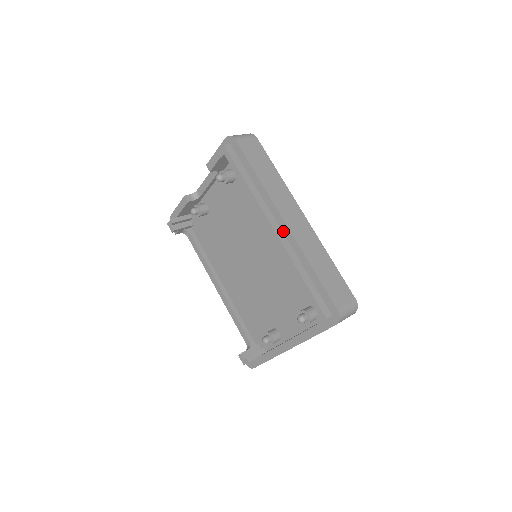
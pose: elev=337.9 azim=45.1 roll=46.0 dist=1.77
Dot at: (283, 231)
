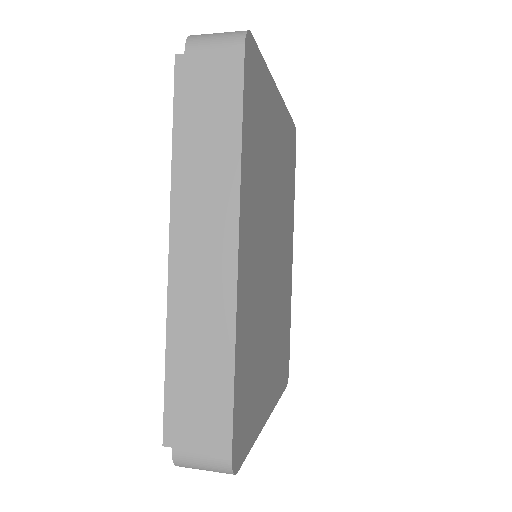
Dot at: occluded
